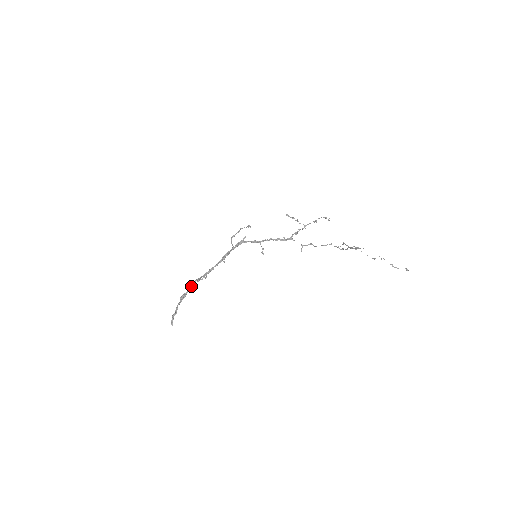
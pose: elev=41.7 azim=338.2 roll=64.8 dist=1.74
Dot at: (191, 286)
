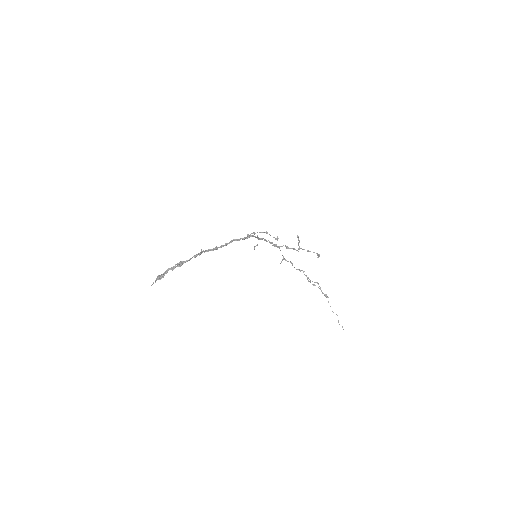
Dot at: (192, 257)
